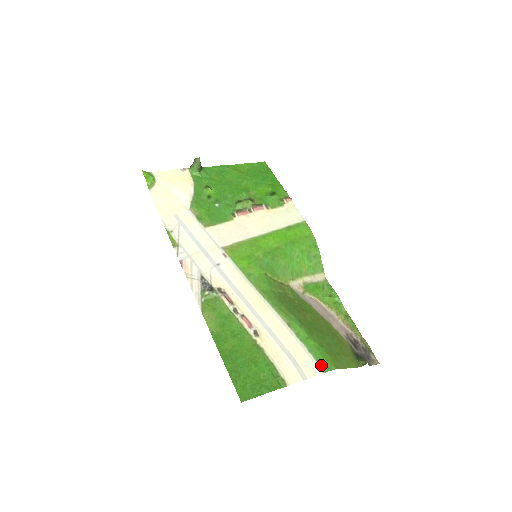
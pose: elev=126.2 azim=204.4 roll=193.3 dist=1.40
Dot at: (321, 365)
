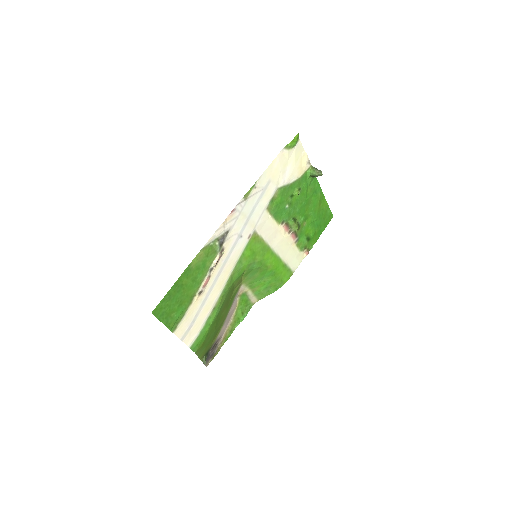
Dot at: (195, 344)
